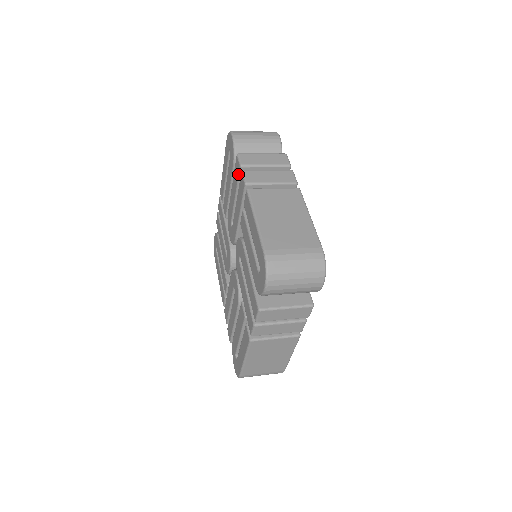
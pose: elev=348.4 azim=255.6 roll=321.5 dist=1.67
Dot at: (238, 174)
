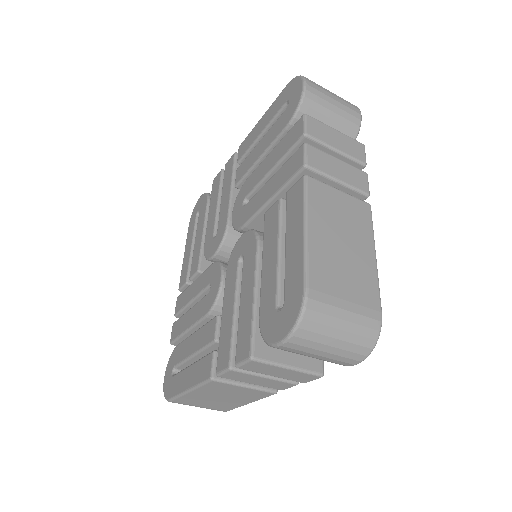
Dot at: (294, 143)
